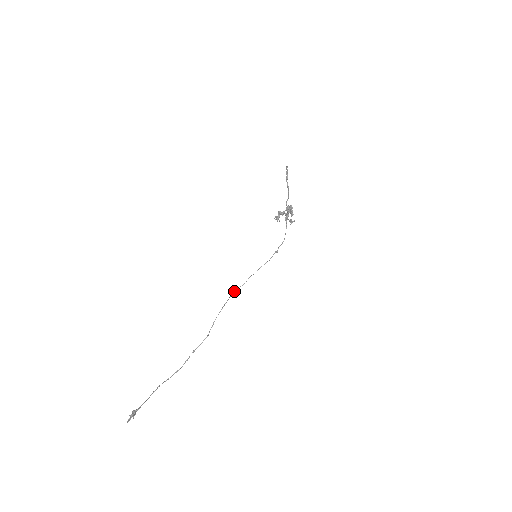
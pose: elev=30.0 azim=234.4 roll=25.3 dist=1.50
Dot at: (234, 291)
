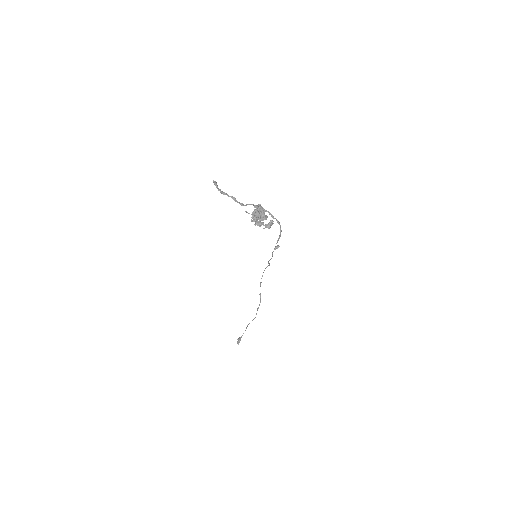
Dot at: occluded
